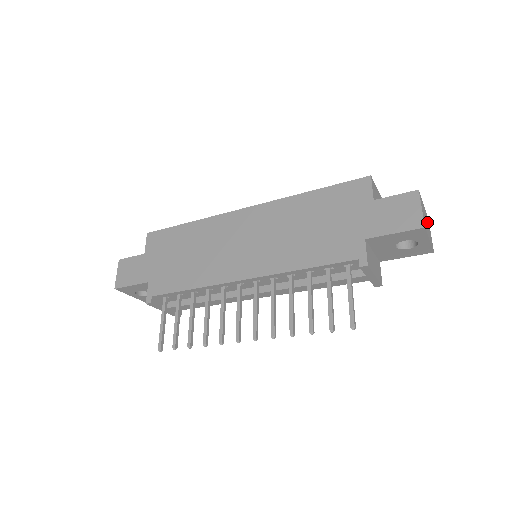
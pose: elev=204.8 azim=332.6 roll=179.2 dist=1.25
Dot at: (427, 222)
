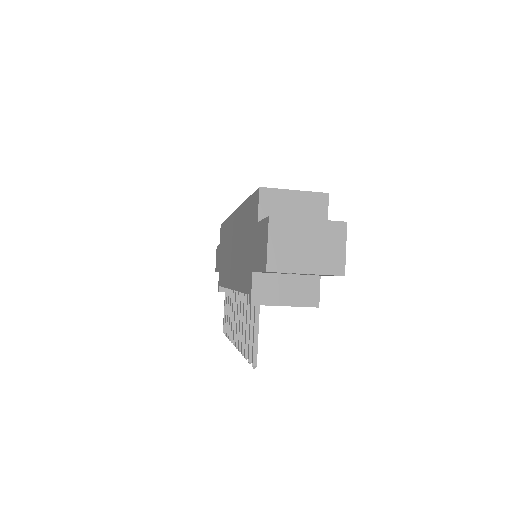
Dot at: (319, 241)
